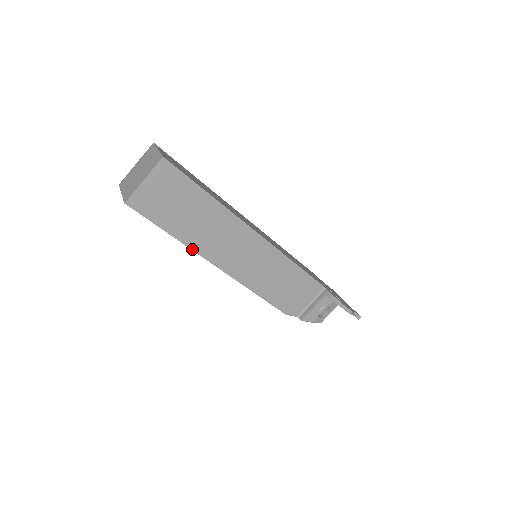
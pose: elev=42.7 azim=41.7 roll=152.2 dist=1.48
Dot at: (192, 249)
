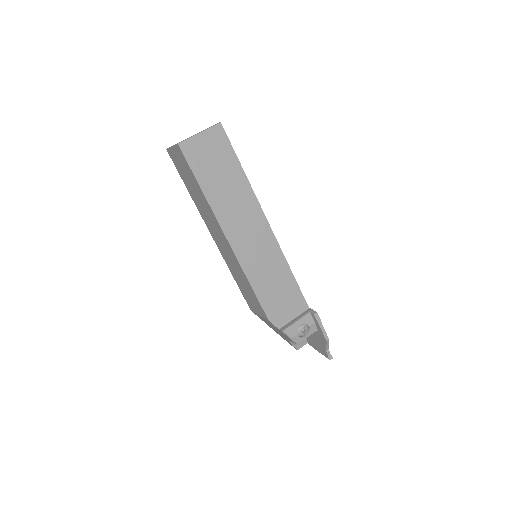
Dot at: (213, 211)
